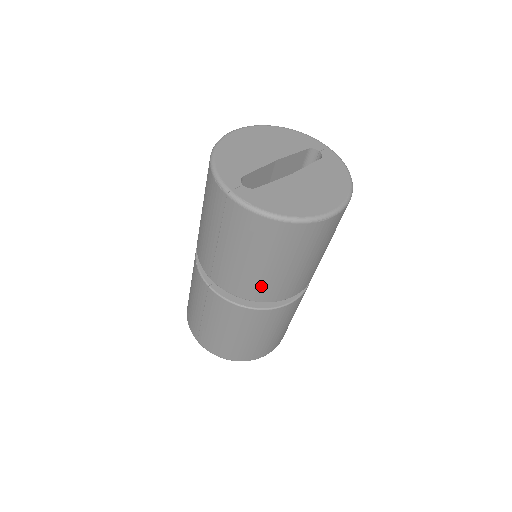
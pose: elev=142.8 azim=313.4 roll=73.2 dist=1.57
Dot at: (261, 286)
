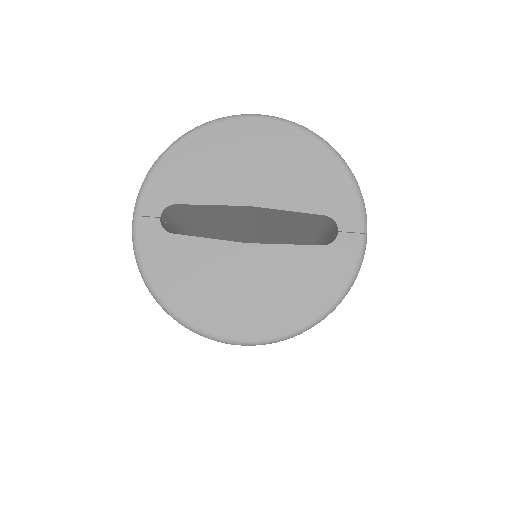
Dot at: occluded
